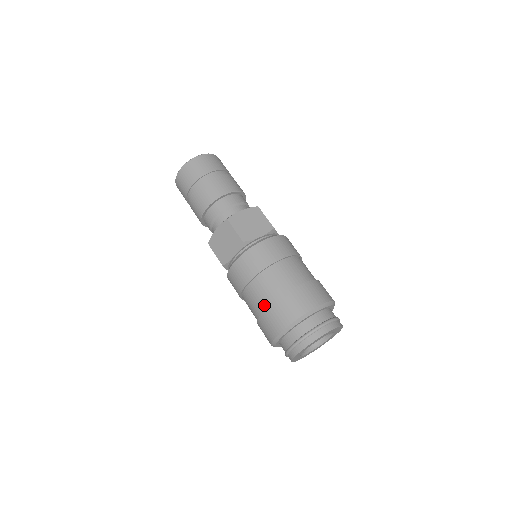
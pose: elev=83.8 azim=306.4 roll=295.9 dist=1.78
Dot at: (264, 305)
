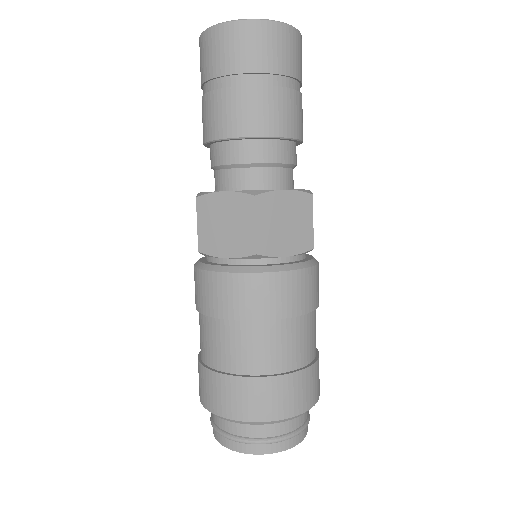
Dot at: (226, 365)
